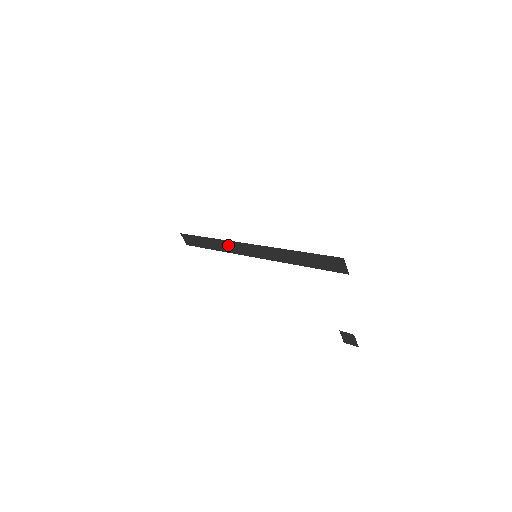
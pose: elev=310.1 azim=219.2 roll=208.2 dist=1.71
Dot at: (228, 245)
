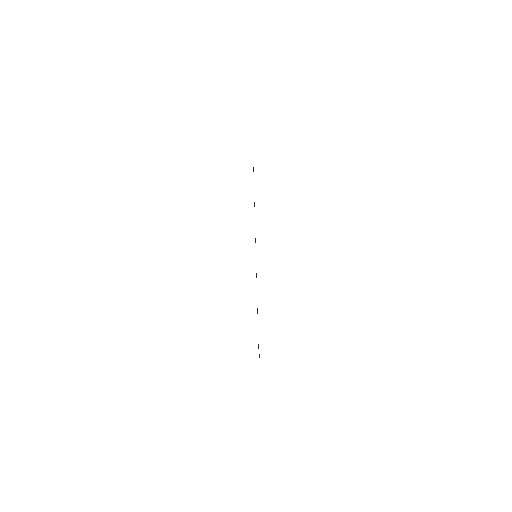
Dot at: occluded
